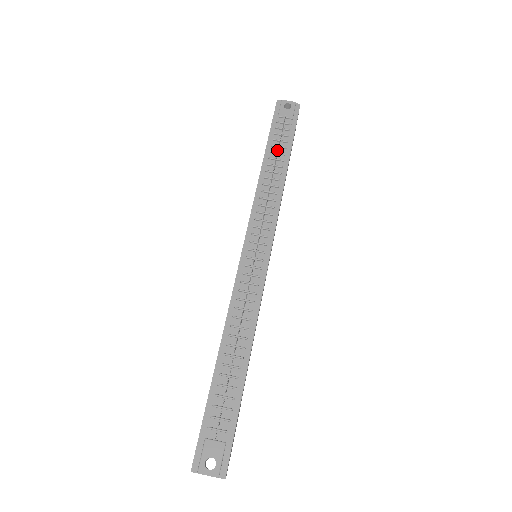
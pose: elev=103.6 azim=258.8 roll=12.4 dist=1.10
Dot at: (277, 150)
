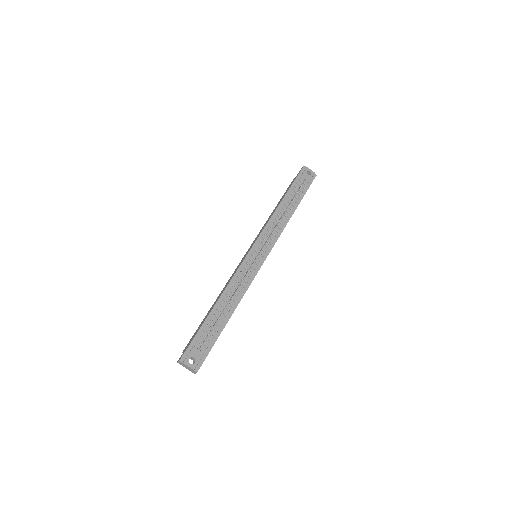
Dot at: (293, 197)
